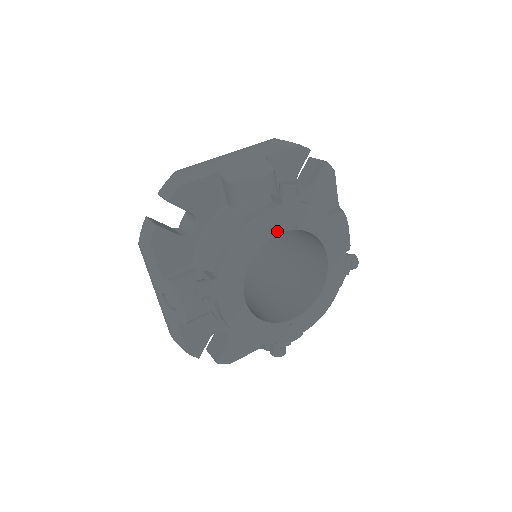
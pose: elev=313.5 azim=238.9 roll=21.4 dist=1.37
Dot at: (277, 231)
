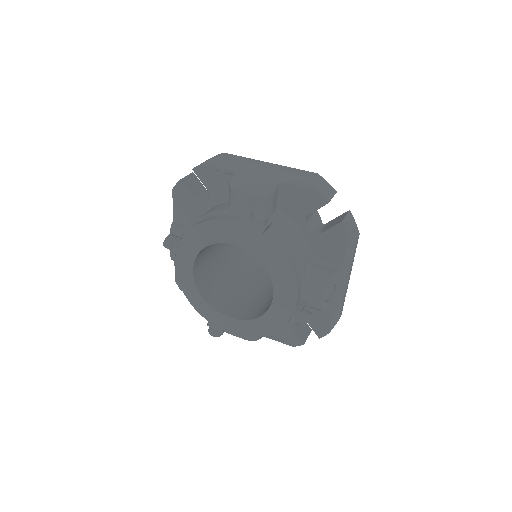
Dot at: (234, 242)
